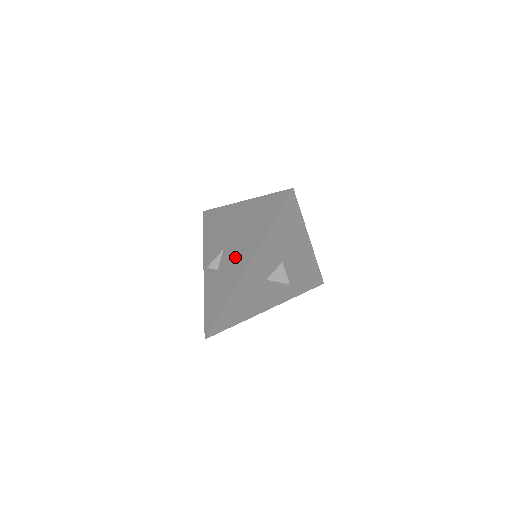
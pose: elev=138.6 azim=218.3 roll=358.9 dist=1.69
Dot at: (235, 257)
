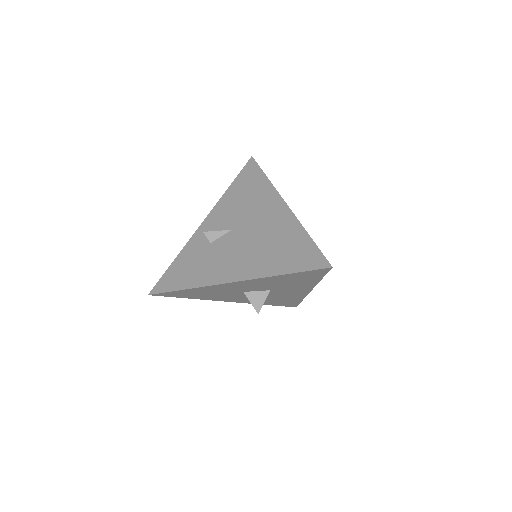
Dot at: (232, 255)
